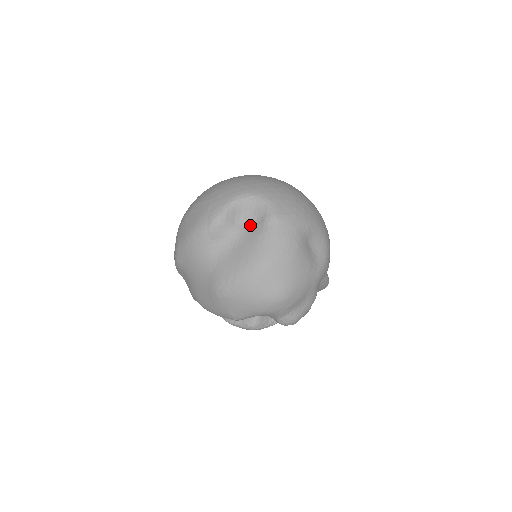
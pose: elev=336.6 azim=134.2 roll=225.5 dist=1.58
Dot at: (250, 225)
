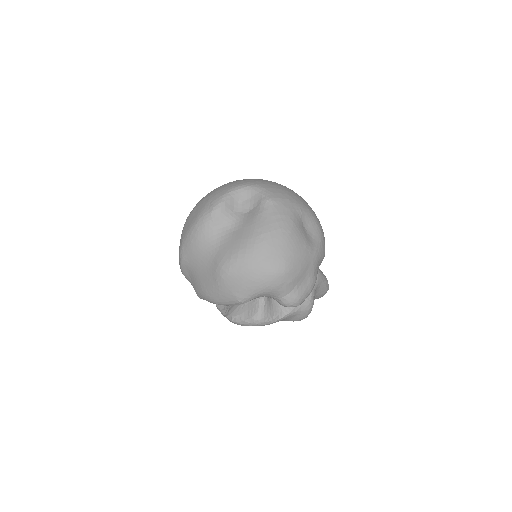
Dot at: (248, 211)
